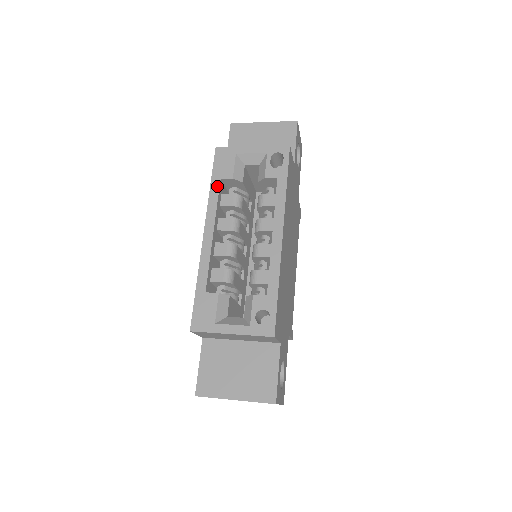
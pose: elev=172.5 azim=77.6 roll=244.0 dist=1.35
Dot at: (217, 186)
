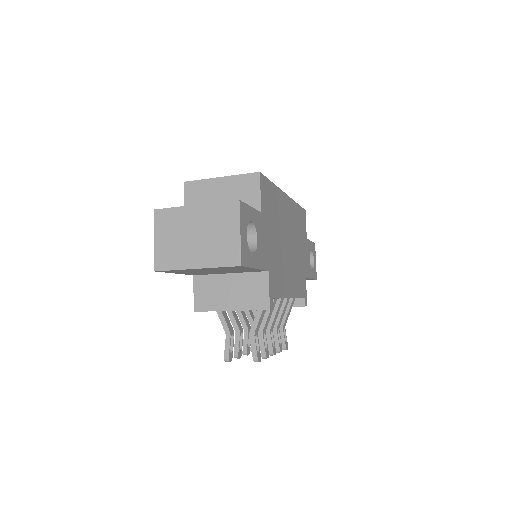
Dot at: occluded
